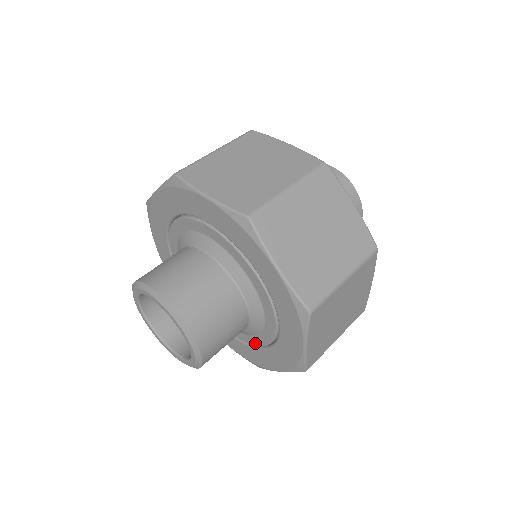
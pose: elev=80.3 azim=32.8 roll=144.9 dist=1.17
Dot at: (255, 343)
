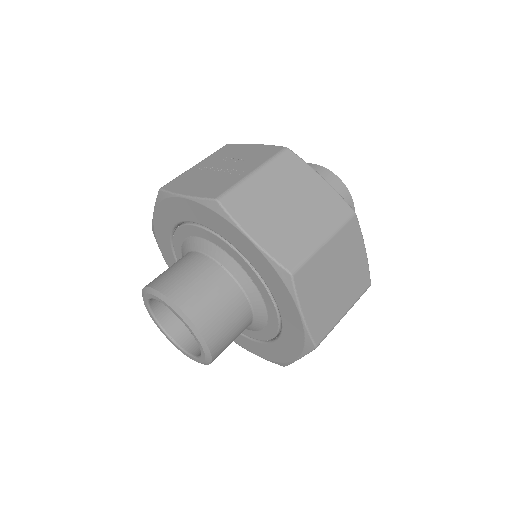
Dot at: occluded
